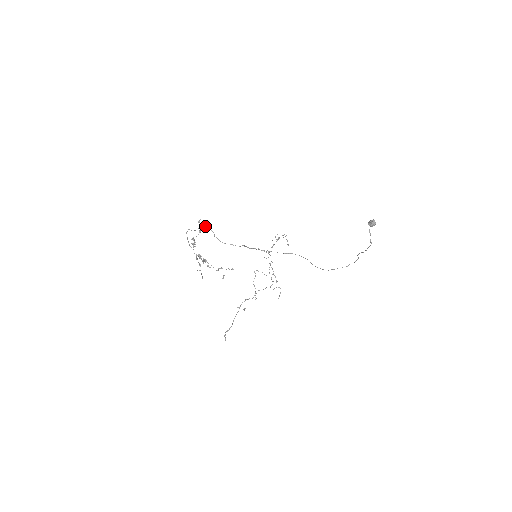
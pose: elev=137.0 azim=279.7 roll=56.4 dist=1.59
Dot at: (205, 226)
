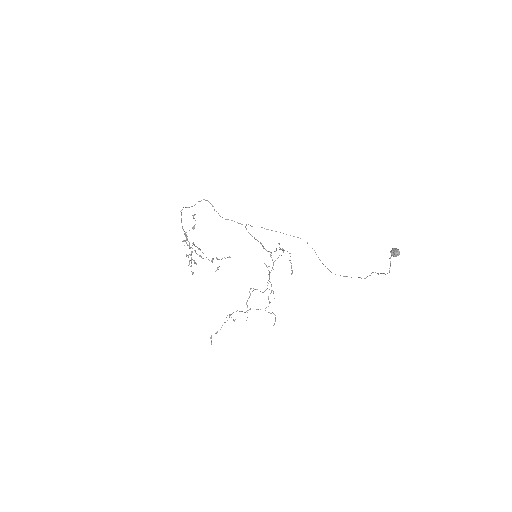
Dot at: (204, 199)
